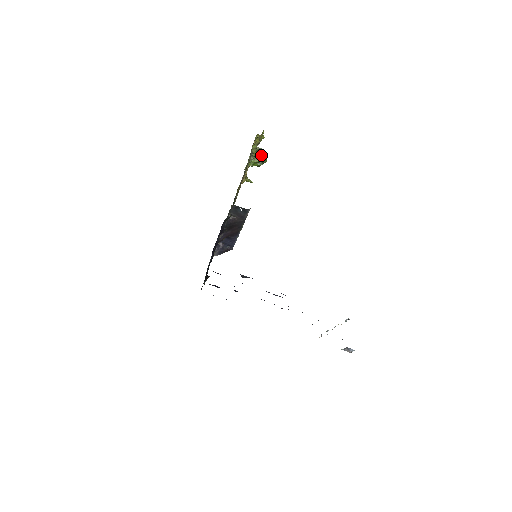
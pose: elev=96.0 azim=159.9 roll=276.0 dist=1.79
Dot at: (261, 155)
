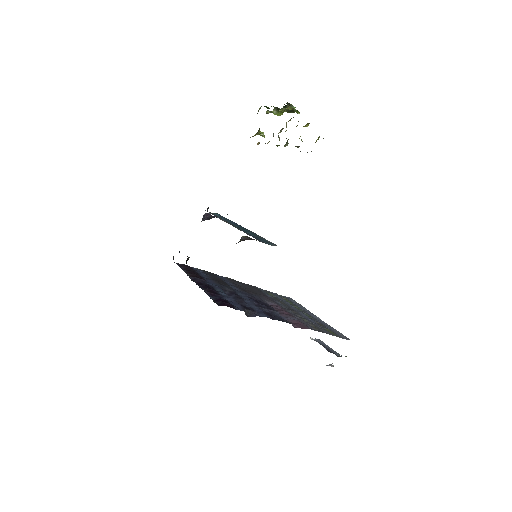
Dot at: occluded
